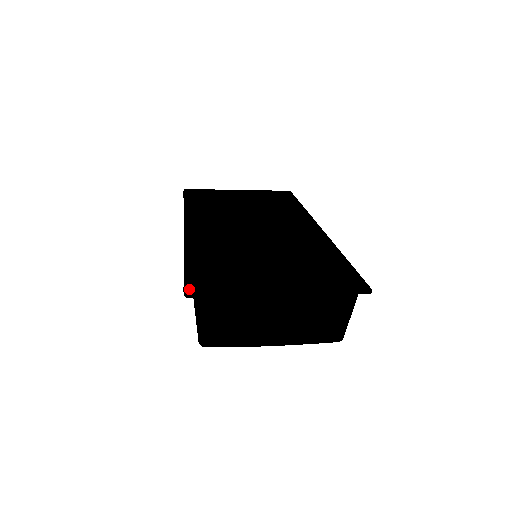
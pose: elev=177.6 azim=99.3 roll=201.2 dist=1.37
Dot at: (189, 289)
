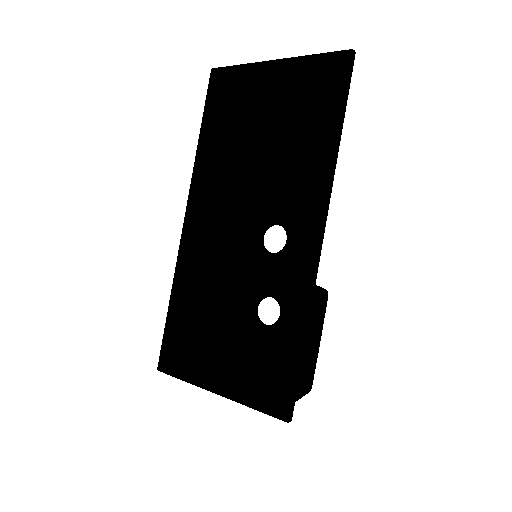
Dot at: (161, 362)
